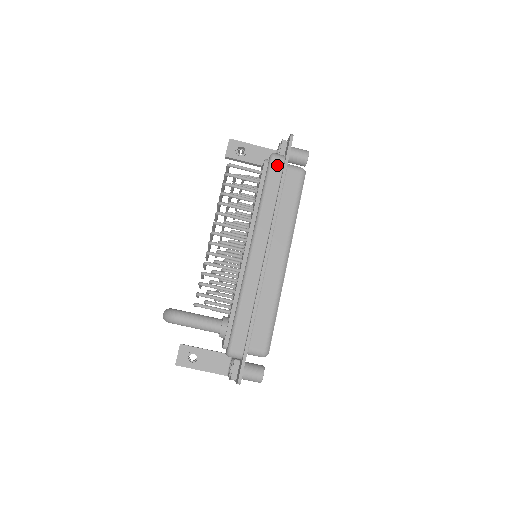
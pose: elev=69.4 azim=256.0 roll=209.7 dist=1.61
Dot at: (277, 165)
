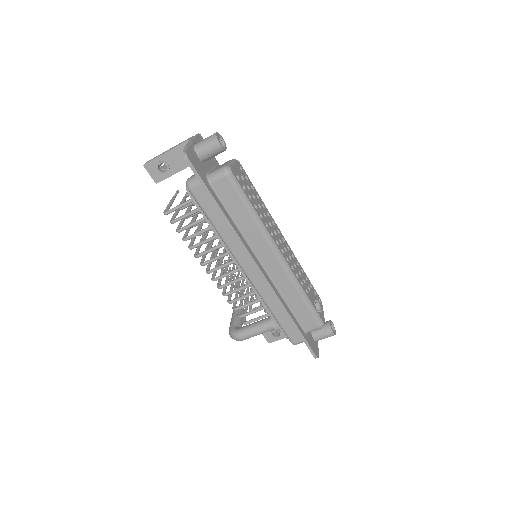
Dot at: (200, 194)
